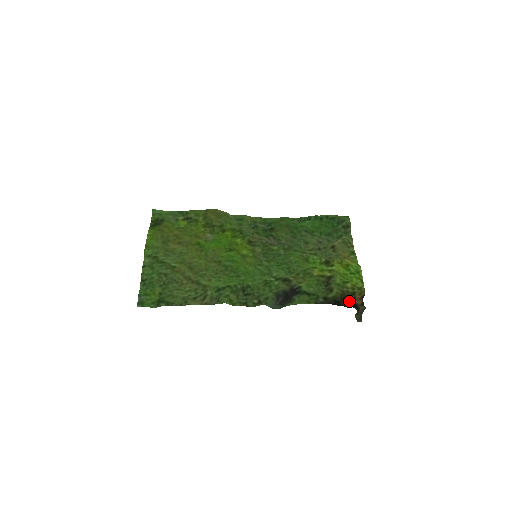
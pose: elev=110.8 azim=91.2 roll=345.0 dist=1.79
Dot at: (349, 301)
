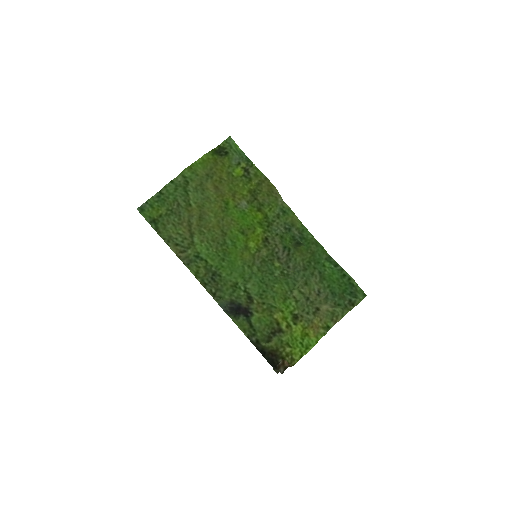
Dot at: (273, 360)
